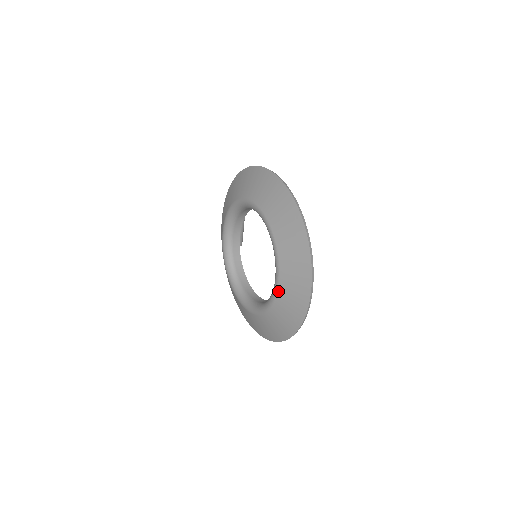
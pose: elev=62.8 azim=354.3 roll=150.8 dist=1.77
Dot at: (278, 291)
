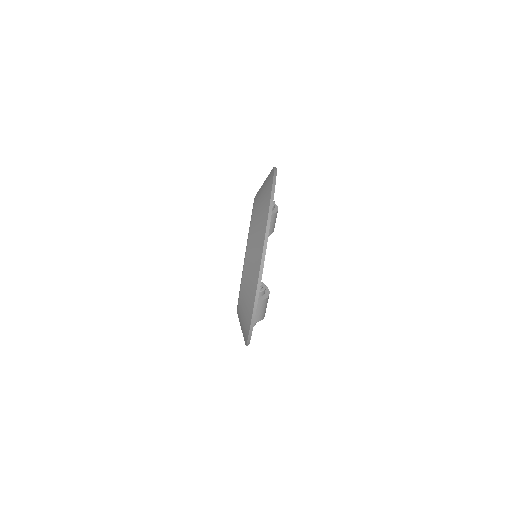
Dot at: (239, 303)
